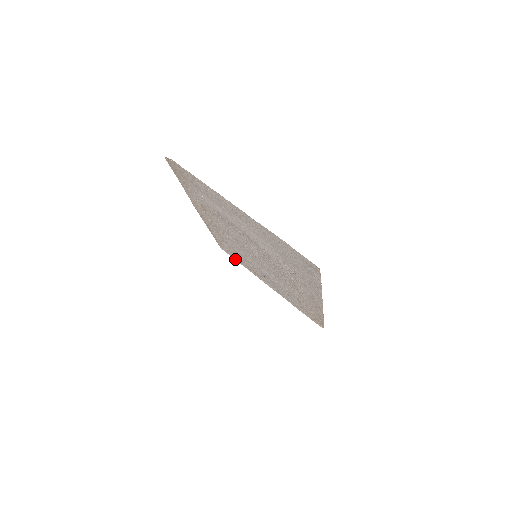
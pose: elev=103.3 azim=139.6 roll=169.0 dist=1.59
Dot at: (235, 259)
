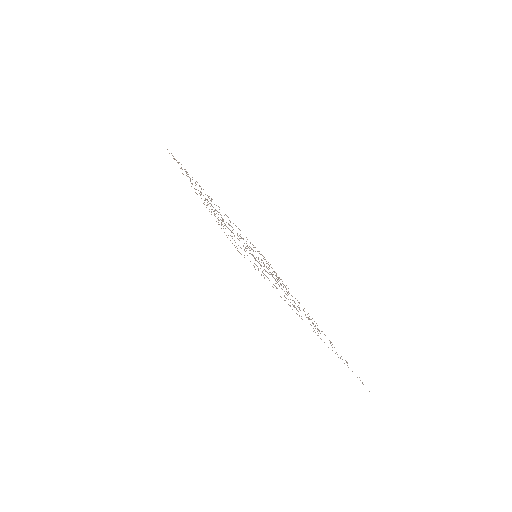
Dot at: occluded
